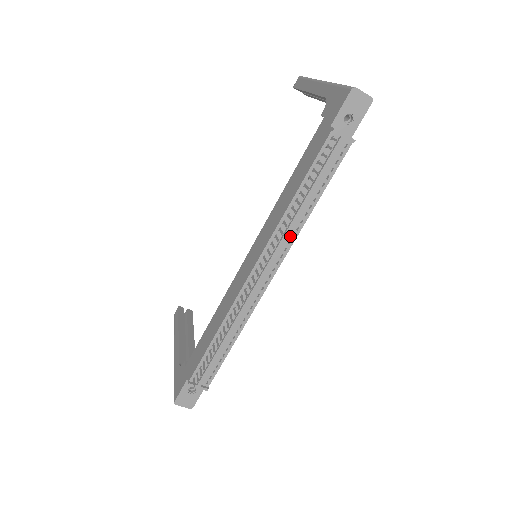
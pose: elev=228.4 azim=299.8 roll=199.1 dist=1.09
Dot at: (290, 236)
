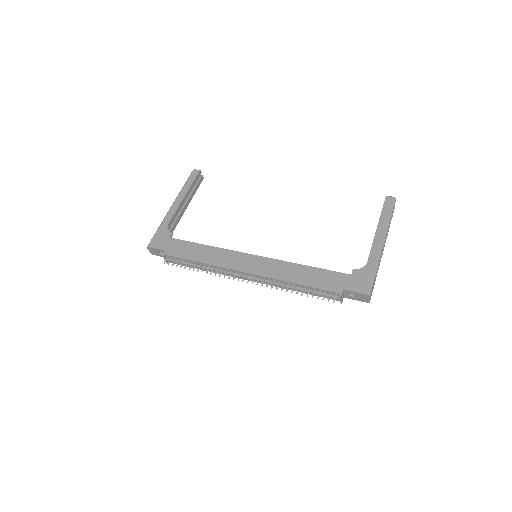
Dot at: (275, 284)
